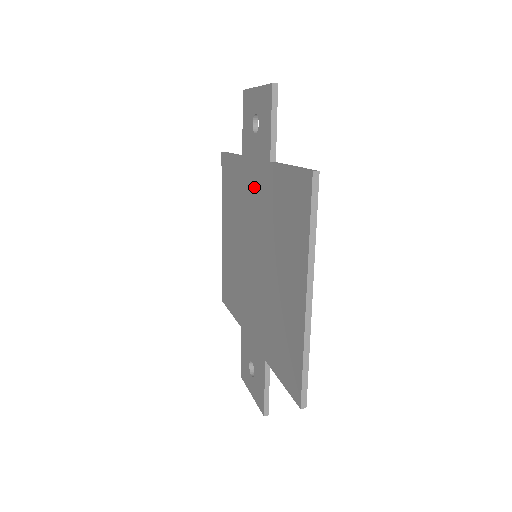
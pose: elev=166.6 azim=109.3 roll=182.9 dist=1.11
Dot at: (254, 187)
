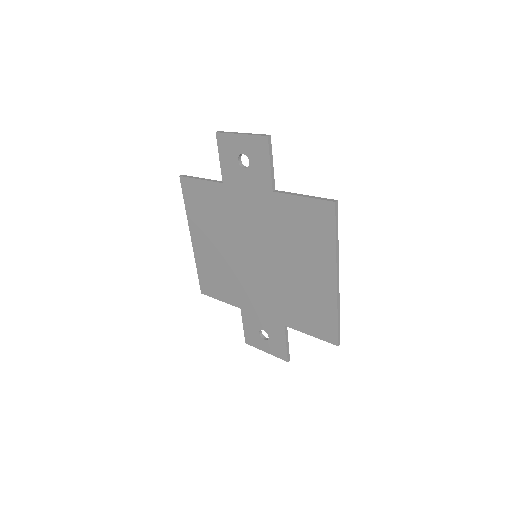
Dot at: (248, 208)
